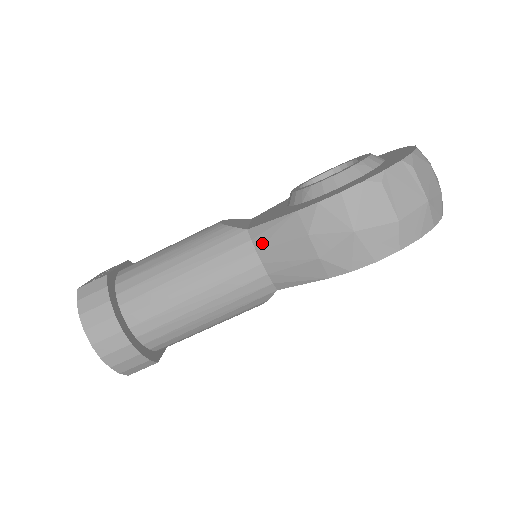
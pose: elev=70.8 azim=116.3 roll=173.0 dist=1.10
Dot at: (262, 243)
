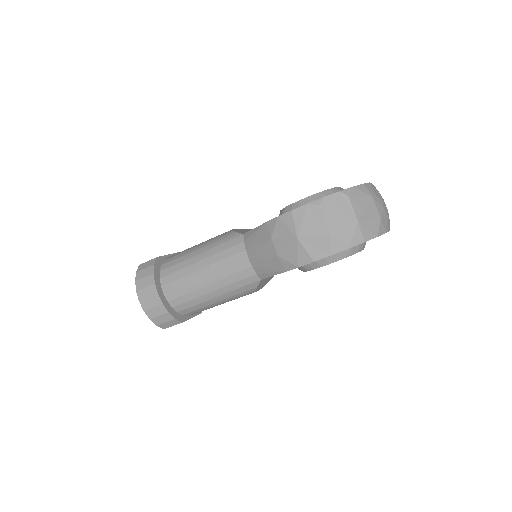
Dot at: (249, 244)
